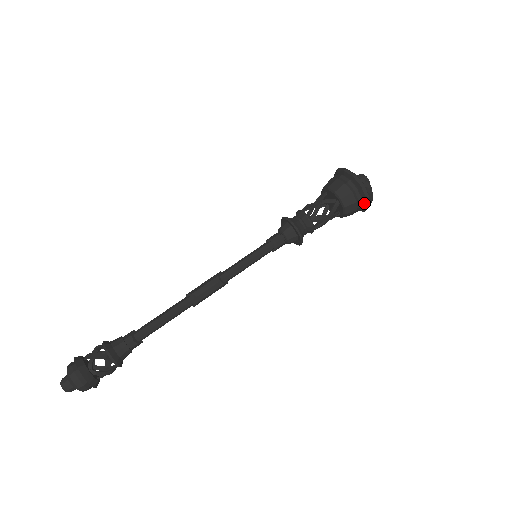
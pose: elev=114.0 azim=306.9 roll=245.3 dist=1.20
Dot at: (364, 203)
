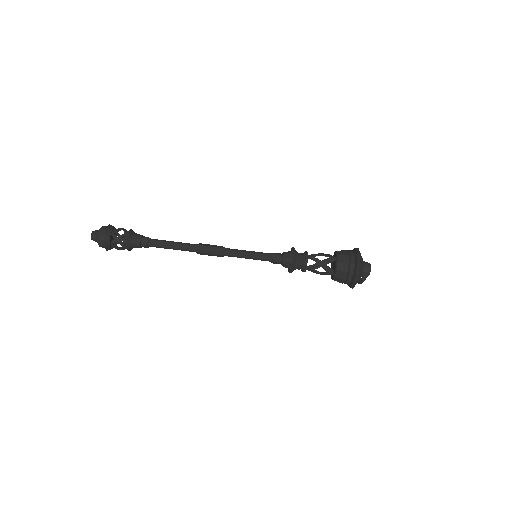
Dot at: (349, 285)
